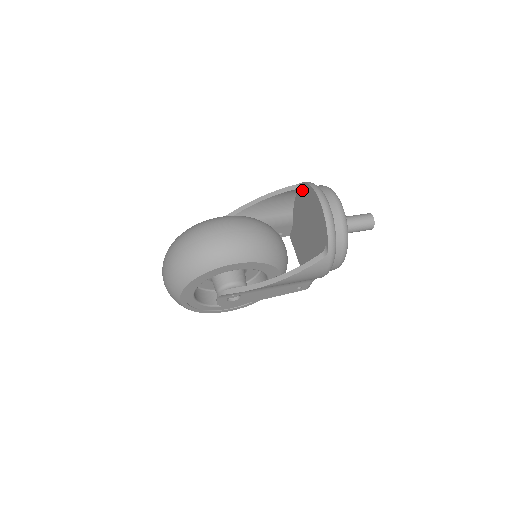
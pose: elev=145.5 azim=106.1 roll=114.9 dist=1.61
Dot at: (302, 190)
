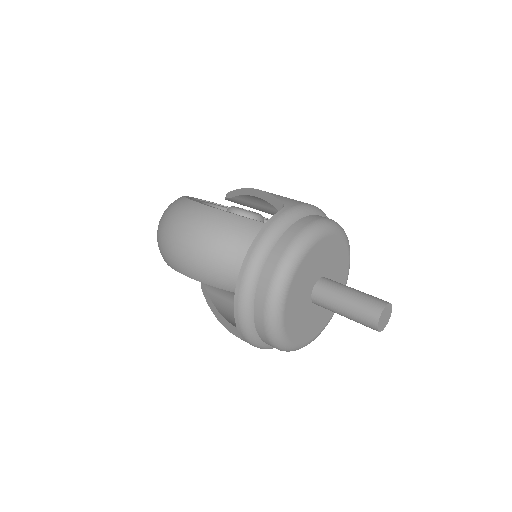
Dot at: occluded
